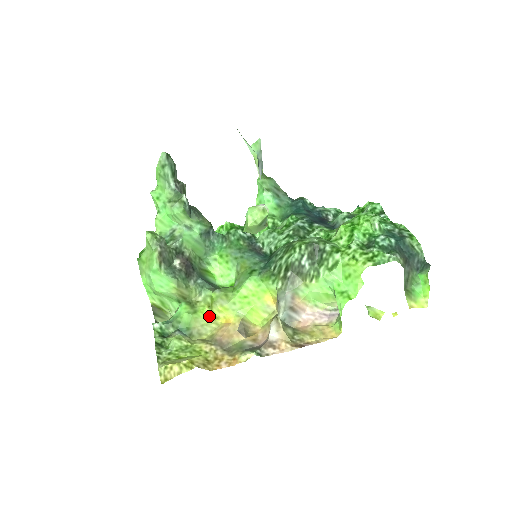
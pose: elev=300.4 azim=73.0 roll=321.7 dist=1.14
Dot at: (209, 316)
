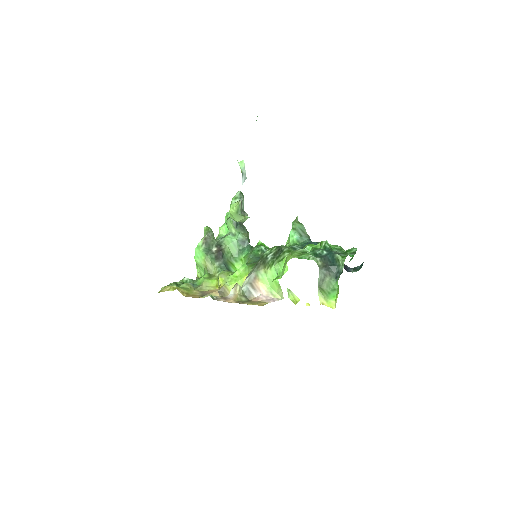
Dot at: (214, 284)
